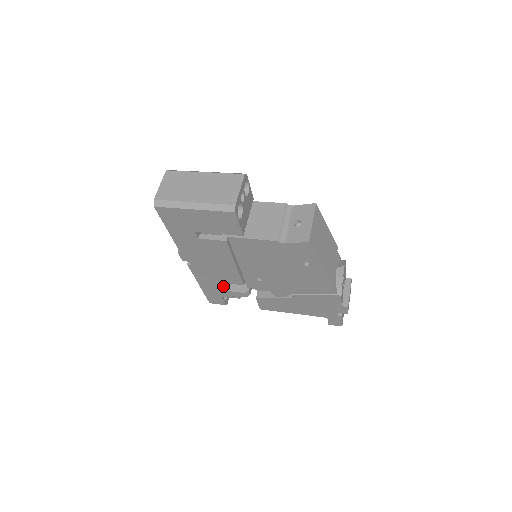
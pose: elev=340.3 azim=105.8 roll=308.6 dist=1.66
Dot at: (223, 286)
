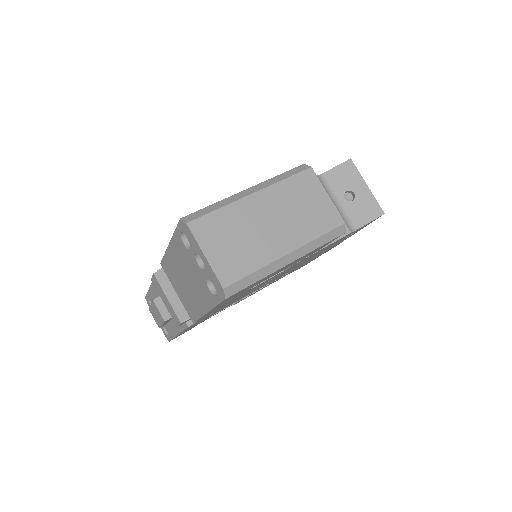
Dot at: occluded
